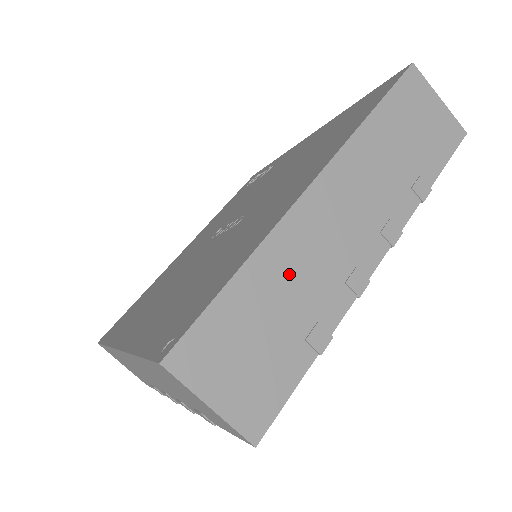
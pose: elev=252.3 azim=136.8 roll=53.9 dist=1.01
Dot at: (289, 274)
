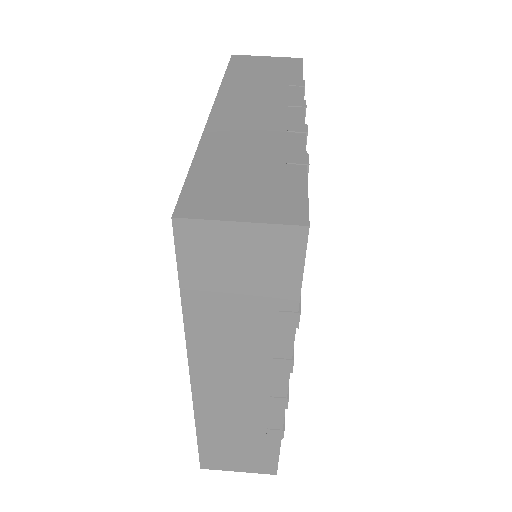
Dot at: (237, 145)
